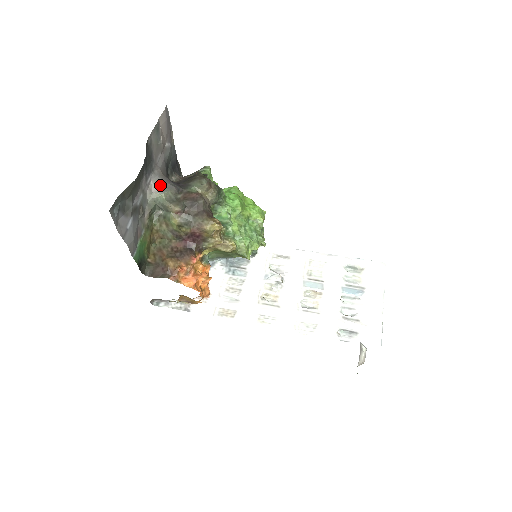
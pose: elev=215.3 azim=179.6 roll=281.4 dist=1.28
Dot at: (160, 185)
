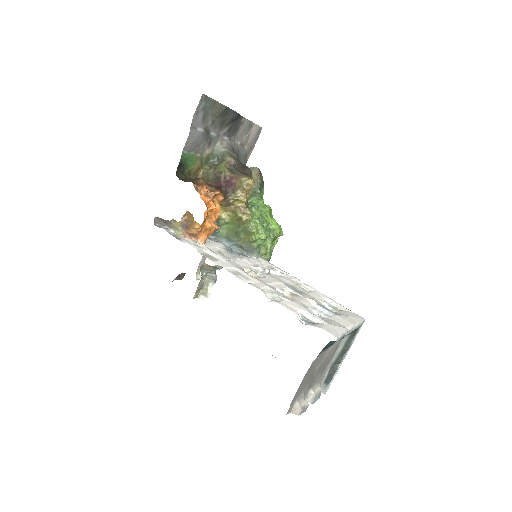
Dot at: (229, 148)
